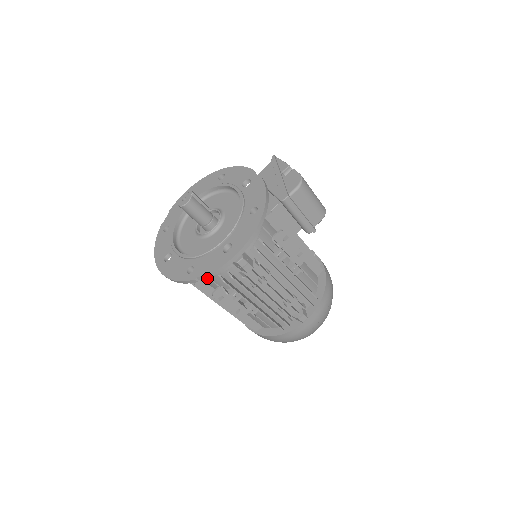
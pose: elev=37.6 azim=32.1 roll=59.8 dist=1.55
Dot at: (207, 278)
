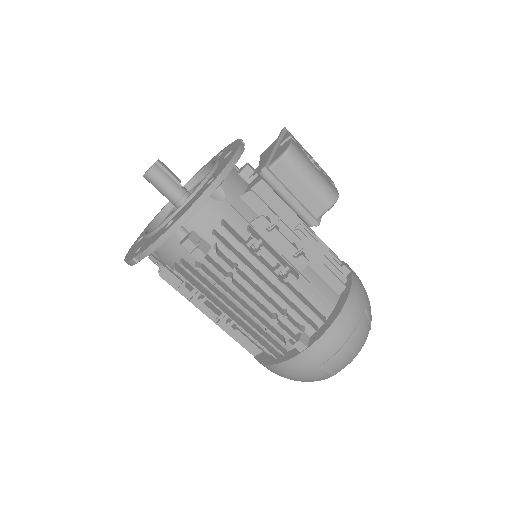
Dot at: (167, 266)
